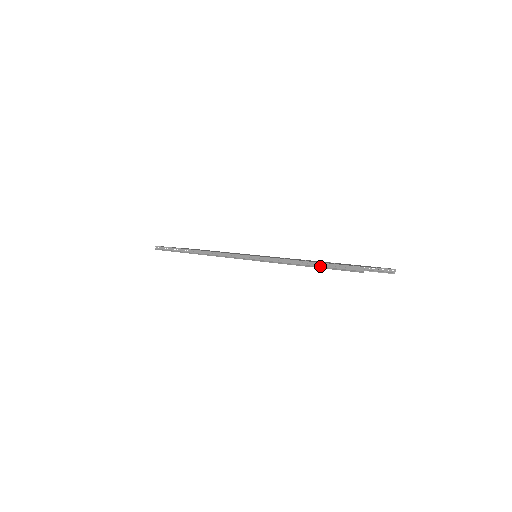
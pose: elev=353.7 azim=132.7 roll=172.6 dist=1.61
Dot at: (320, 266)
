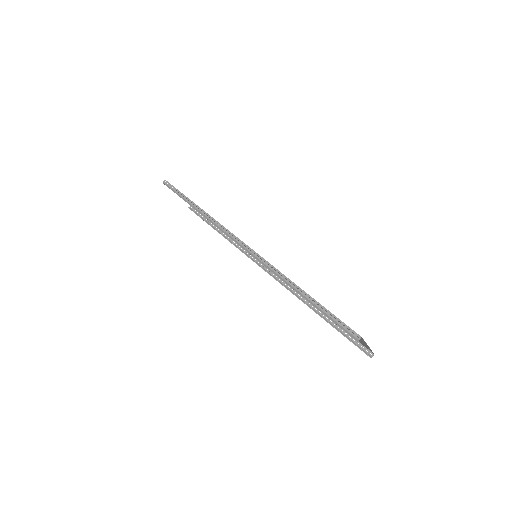
Dot at: (320, 308)
